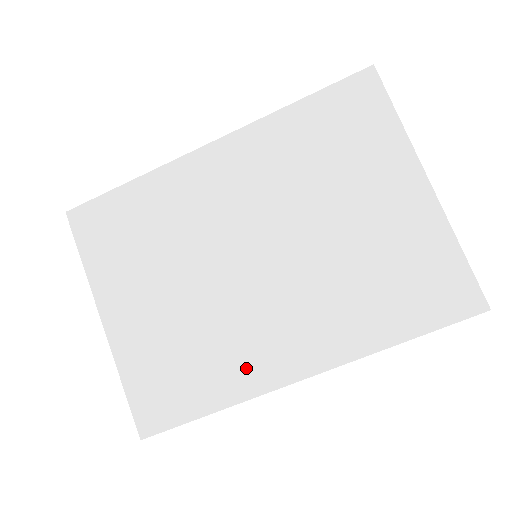
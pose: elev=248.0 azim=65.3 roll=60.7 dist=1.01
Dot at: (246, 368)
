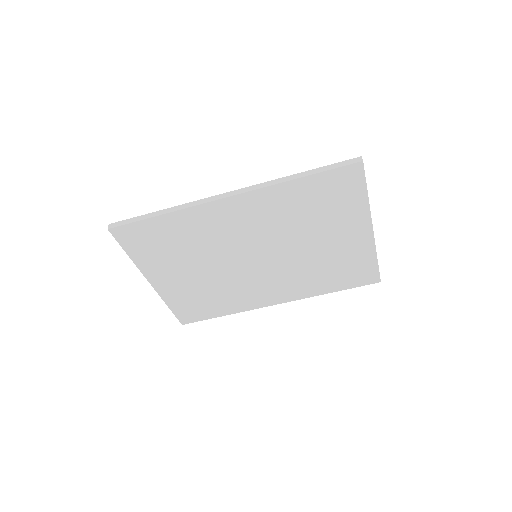
Dot at: (245, 301)
